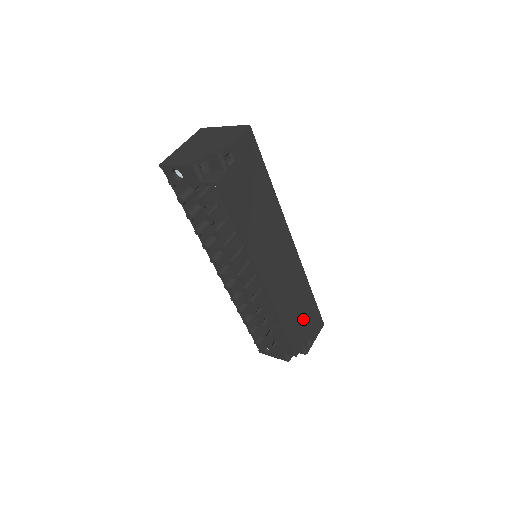
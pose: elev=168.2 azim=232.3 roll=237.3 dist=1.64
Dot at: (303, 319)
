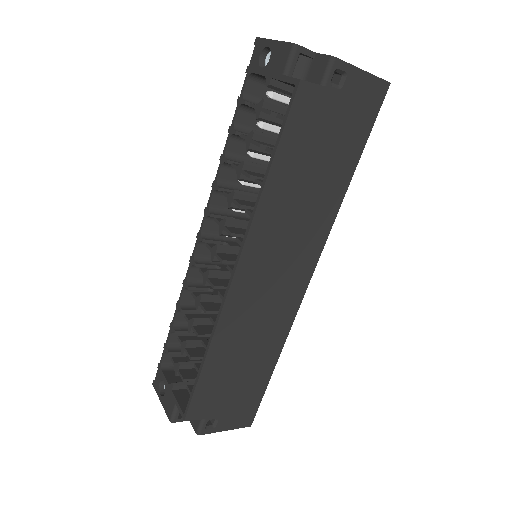
Dot at: (236, 385)
